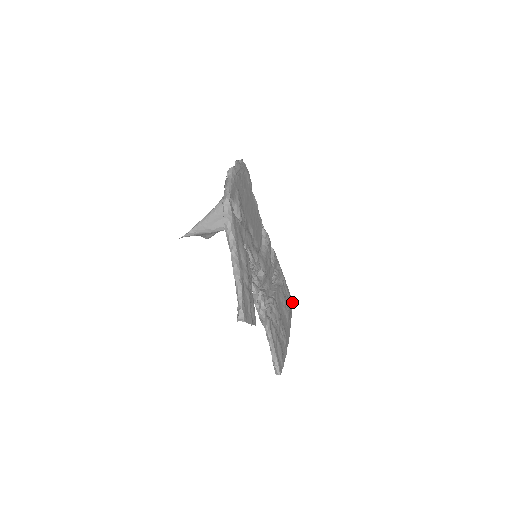
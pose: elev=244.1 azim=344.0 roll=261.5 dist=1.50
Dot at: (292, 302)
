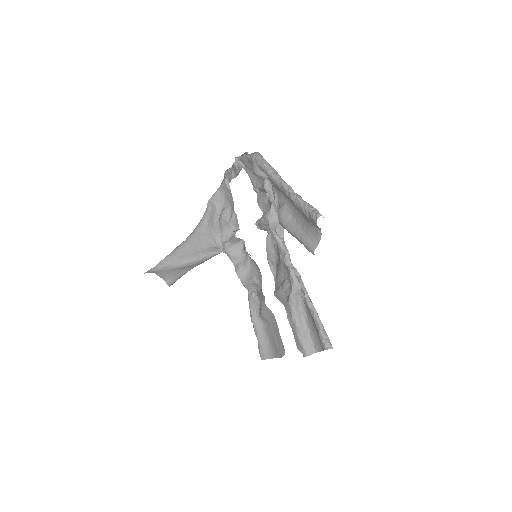
Dot at: occluded
